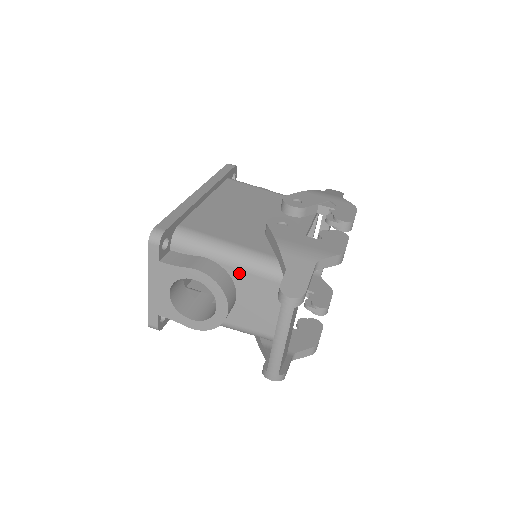
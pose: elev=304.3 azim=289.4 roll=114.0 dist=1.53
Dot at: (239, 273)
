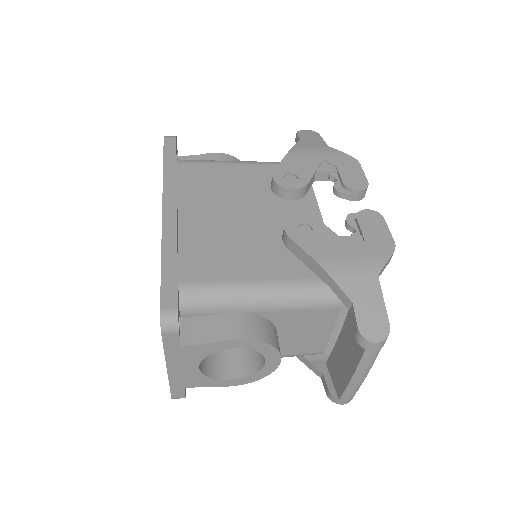
Dot at: (280, 314)
